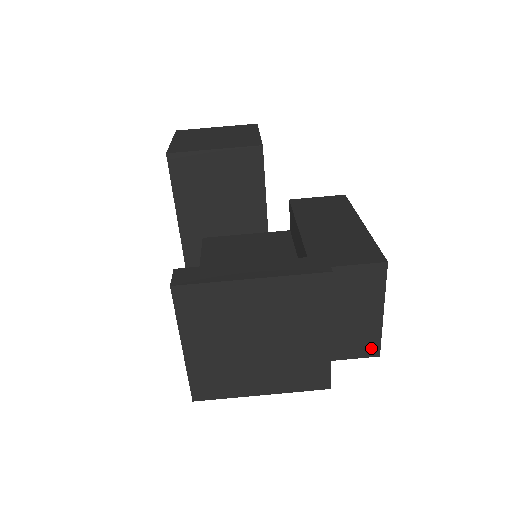
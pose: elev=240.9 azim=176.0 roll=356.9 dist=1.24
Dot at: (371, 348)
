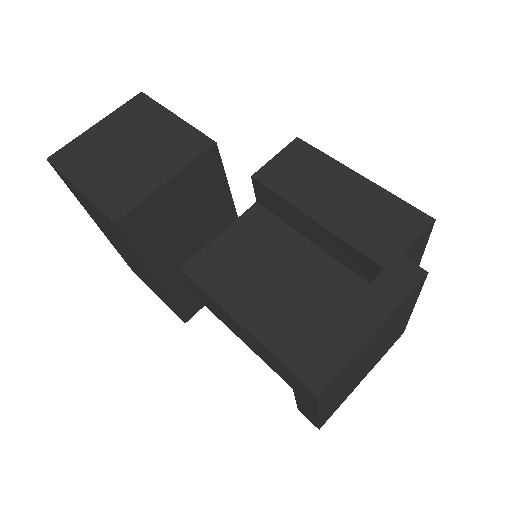
Dot at: occluded
